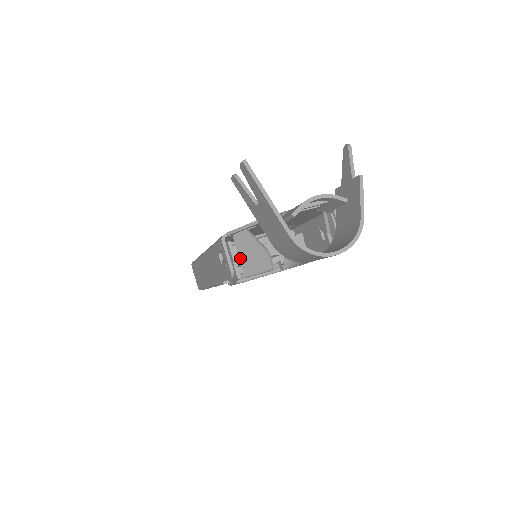
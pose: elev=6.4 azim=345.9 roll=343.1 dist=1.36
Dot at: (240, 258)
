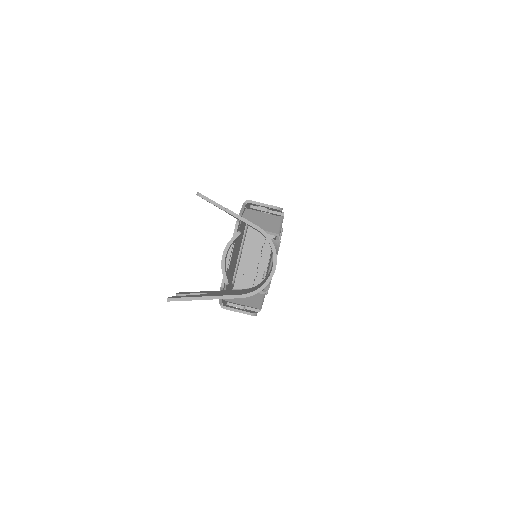
Dot at: occluded
